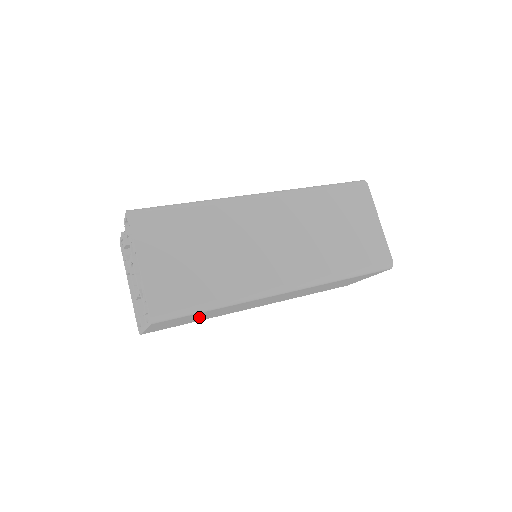
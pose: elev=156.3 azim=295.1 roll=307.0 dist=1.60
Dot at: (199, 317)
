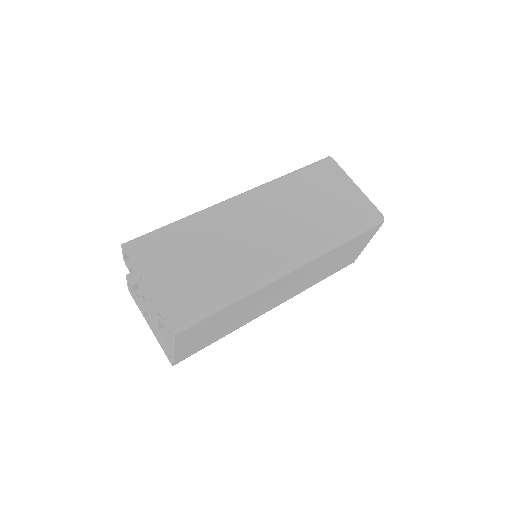
Dot at: (222, 325)
